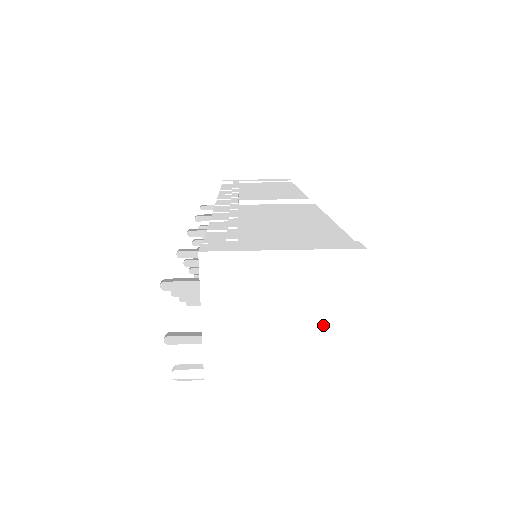
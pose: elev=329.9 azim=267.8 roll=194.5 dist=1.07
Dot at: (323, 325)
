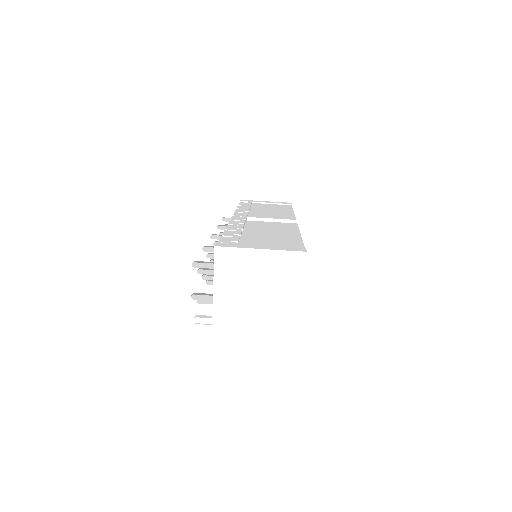
Dot at: (281, 293)
